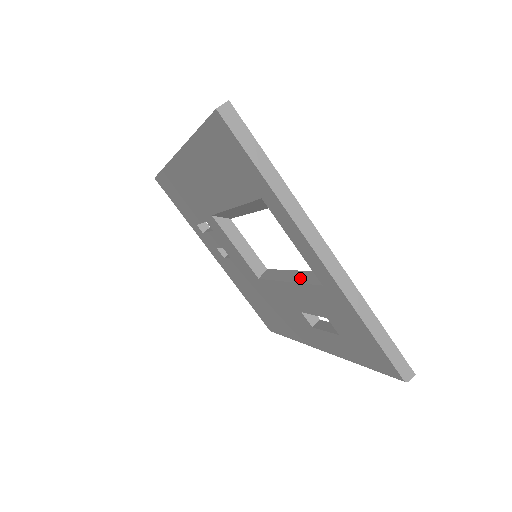
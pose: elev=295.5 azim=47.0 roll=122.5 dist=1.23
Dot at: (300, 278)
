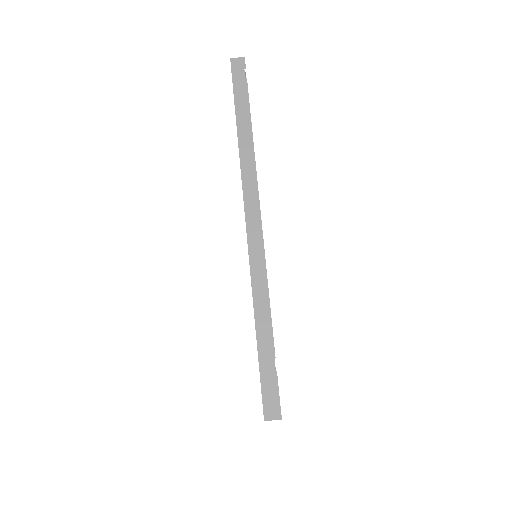
Dot at: occluded
